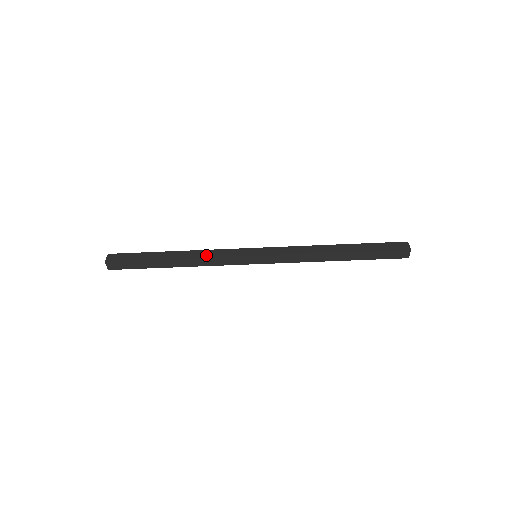
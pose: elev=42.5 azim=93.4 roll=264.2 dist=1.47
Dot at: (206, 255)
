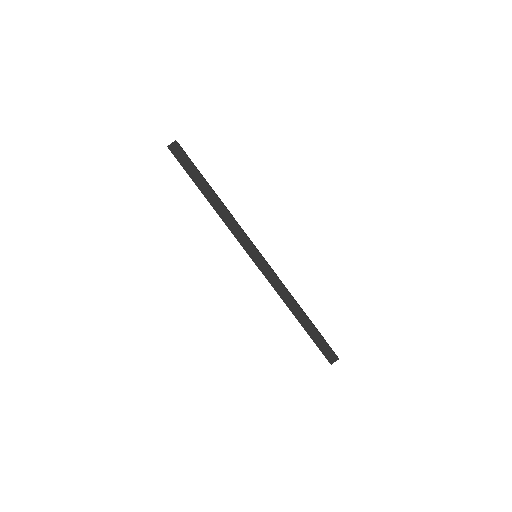
Dot at: occluded
